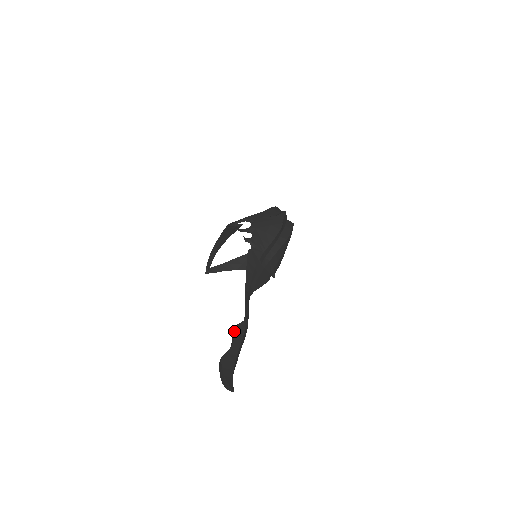
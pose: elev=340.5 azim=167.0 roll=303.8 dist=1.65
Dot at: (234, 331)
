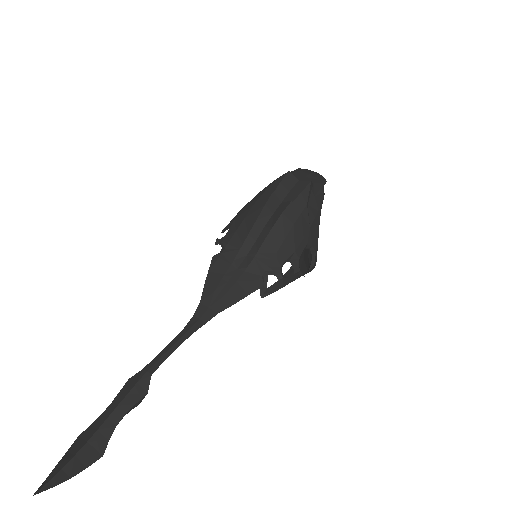
Dot at: (122, 389)
